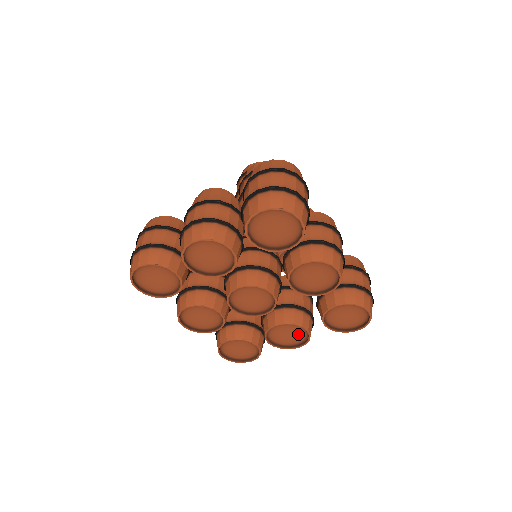
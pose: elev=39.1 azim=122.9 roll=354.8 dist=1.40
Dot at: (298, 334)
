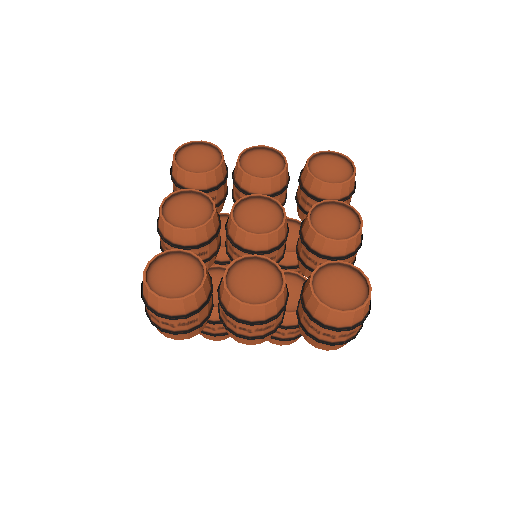
Dot at: (267, 287)
